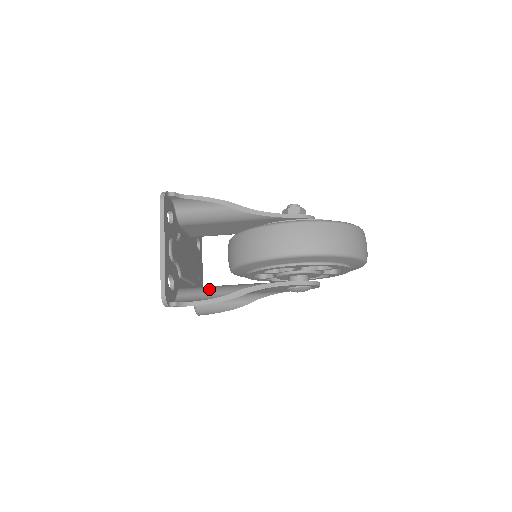
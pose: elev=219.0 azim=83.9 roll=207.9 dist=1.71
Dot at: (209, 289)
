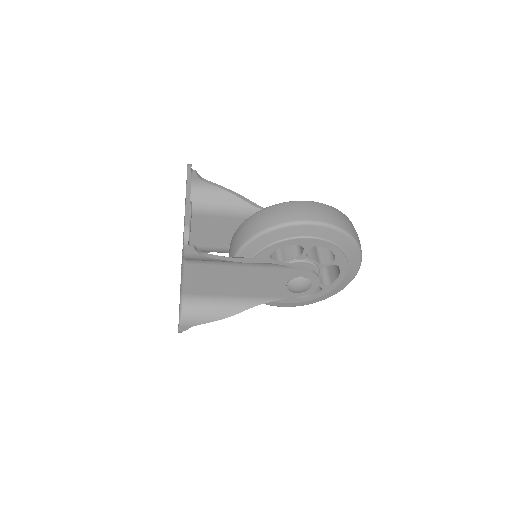
Dot at: occluded
